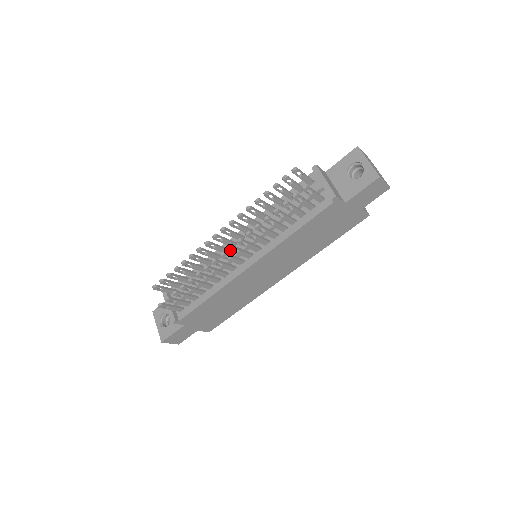
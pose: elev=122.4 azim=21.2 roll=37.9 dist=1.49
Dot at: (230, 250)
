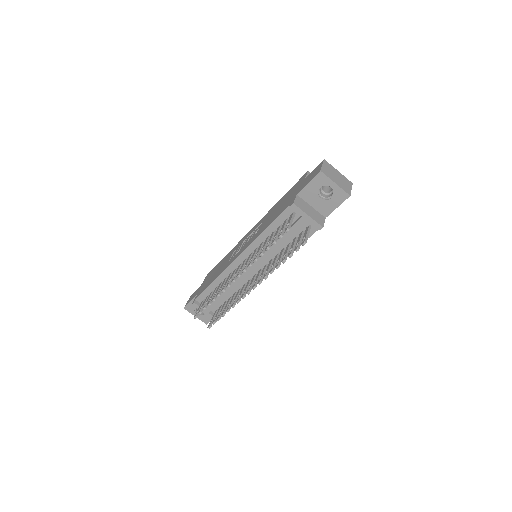
Dot at: occluded
